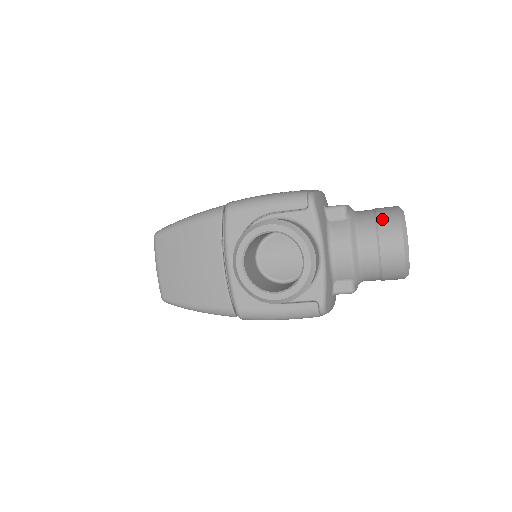
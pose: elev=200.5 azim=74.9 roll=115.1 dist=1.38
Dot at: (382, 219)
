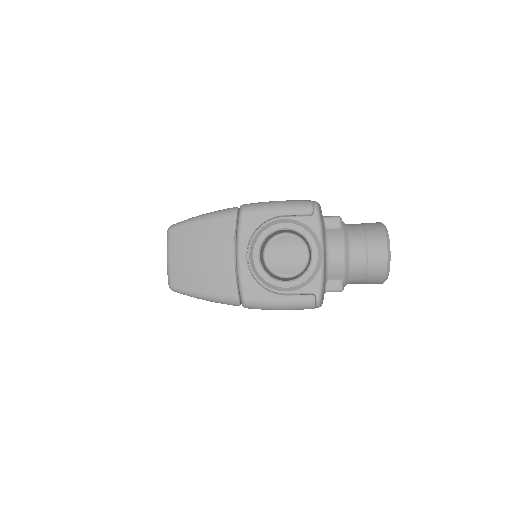
Dot at: (370, 231)
